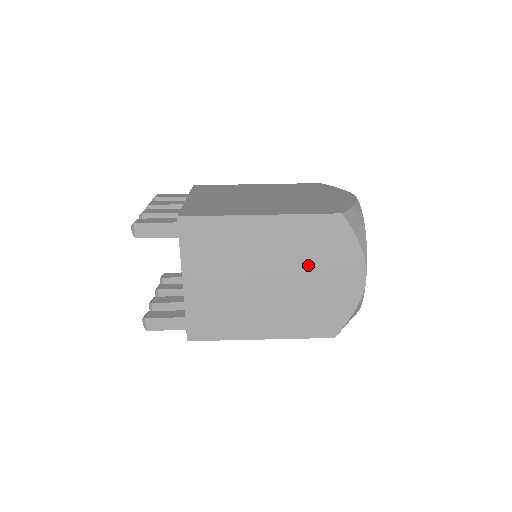
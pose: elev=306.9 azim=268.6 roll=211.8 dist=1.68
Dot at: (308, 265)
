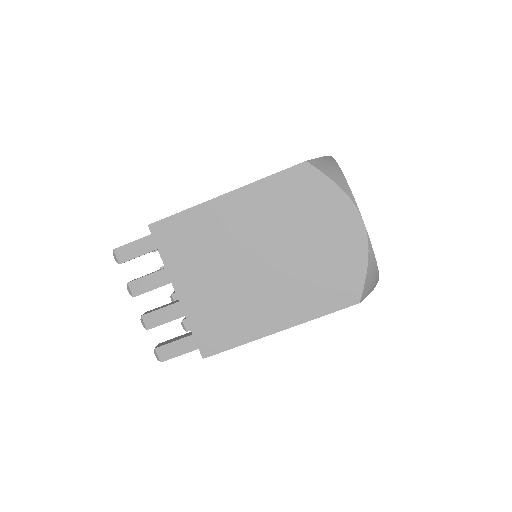
Dot at: occluded
